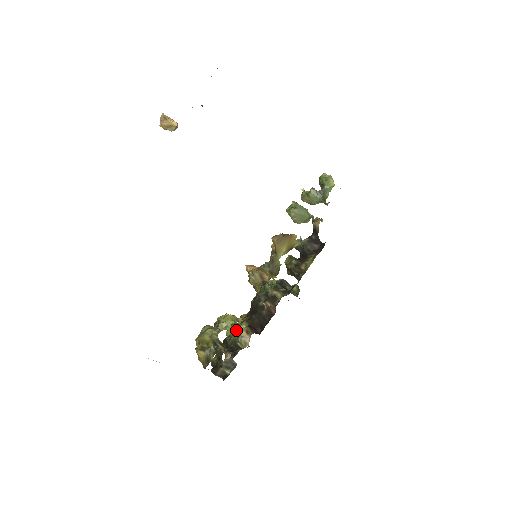
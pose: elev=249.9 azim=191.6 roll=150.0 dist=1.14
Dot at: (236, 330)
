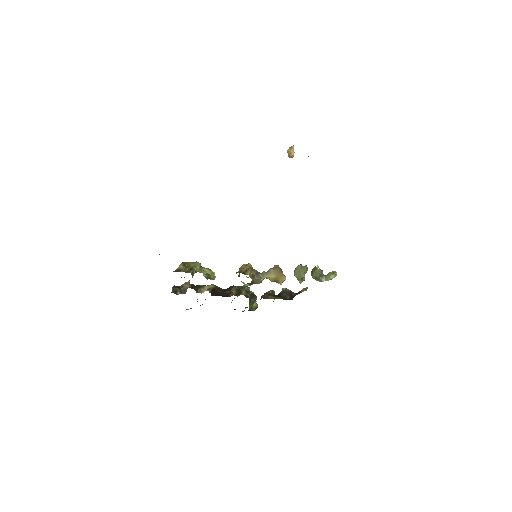
Dot at: (206, 276)
